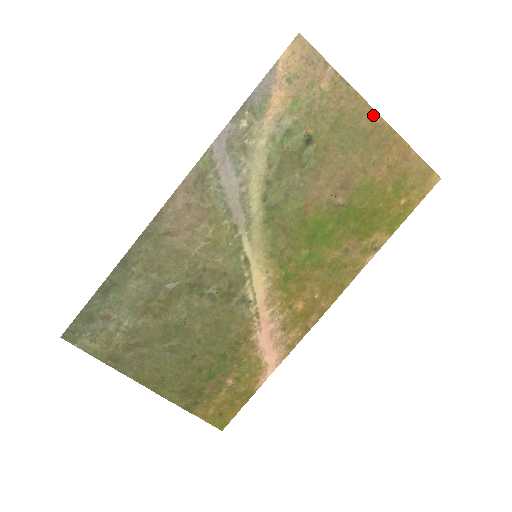
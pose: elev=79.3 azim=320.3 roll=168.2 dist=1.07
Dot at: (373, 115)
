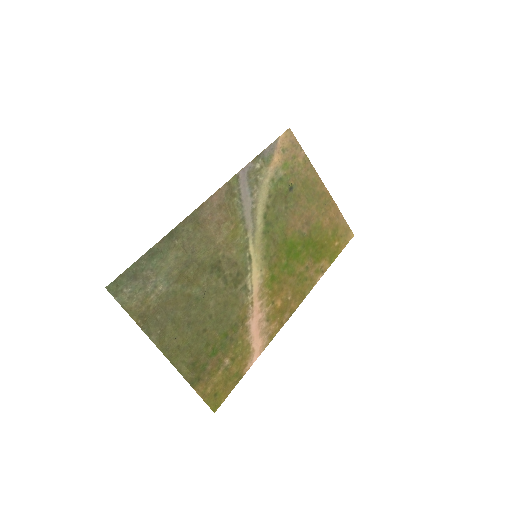
Dot at: (322, 186)
